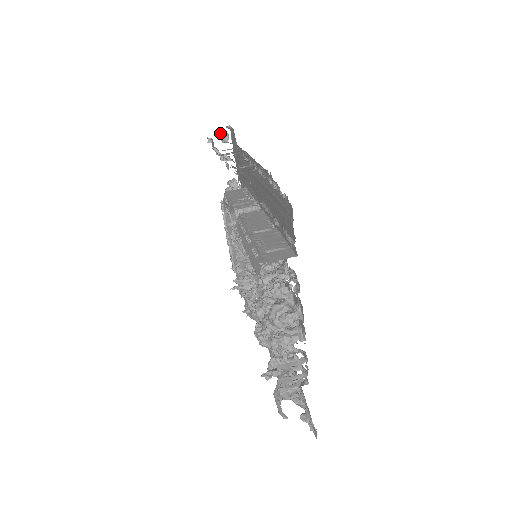
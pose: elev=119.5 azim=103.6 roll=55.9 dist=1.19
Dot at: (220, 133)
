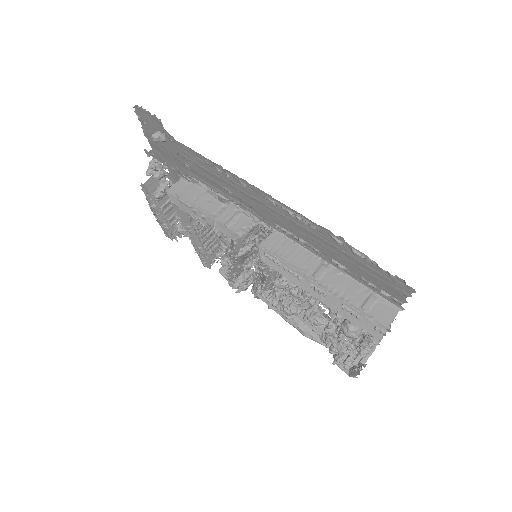
Dot at: occluded
